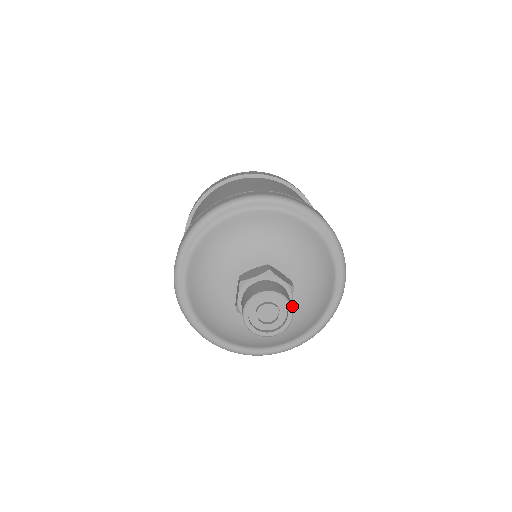
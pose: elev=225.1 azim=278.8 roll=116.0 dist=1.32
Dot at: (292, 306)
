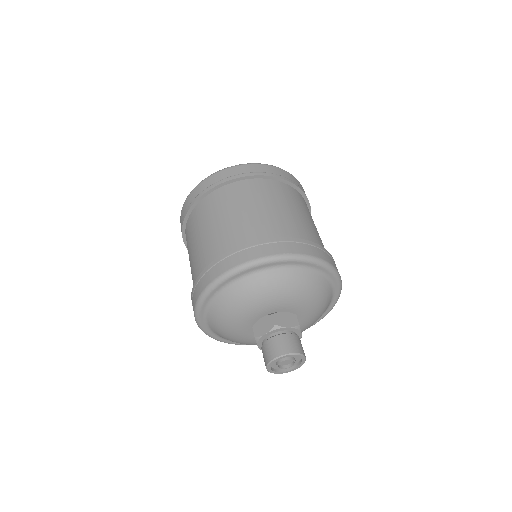
Dot at: occluded
